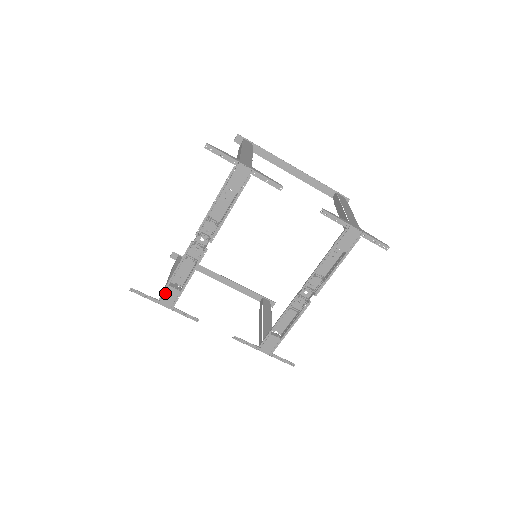
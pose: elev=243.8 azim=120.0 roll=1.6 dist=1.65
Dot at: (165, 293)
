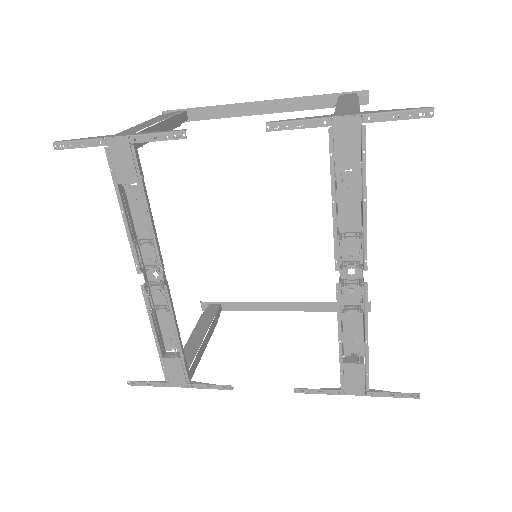
Dot at: (166, 369)
